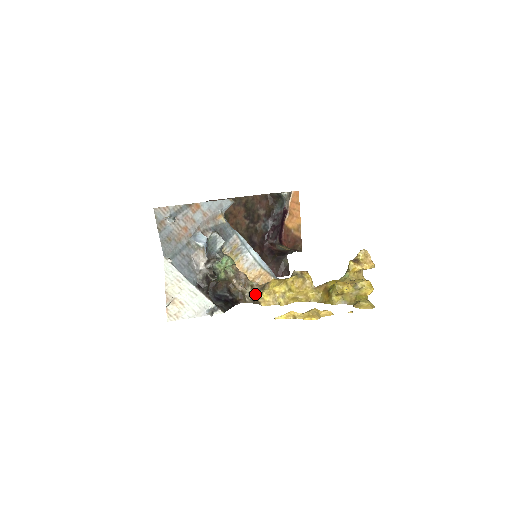
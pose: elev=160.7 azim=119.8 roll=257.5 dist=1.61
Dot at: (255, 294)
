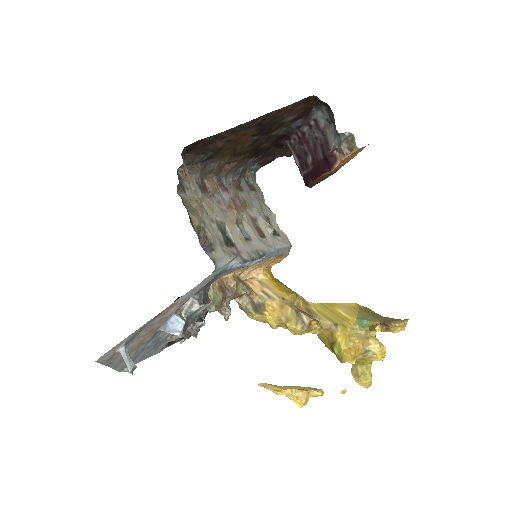
Dot at: (243, 308)
